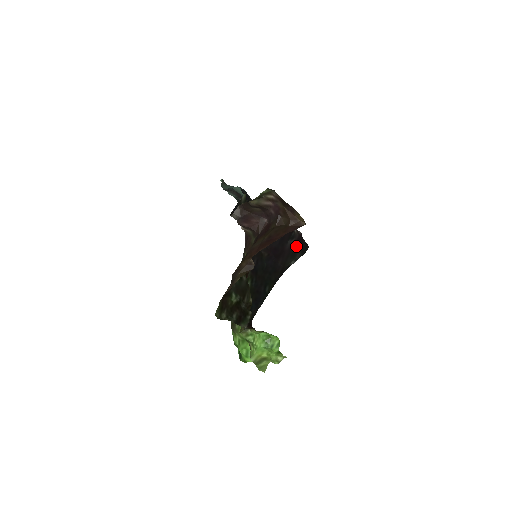
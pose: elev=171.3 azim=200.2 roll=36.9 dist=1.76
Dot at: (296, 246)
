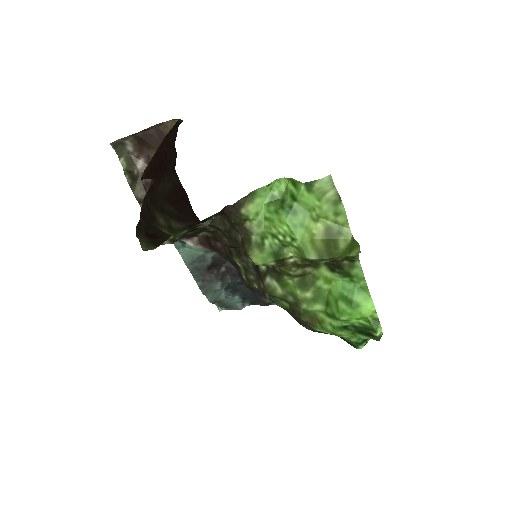
Dot at: occluded
